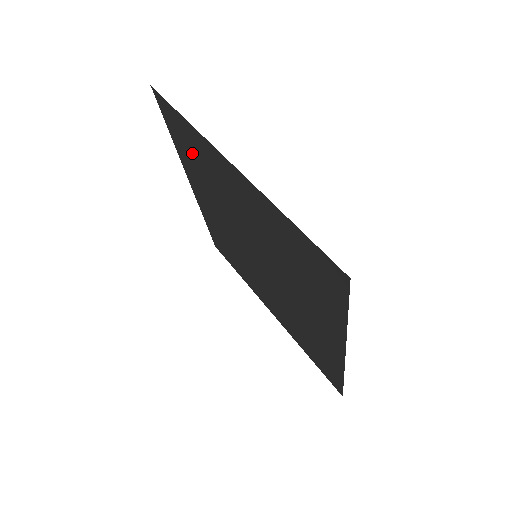
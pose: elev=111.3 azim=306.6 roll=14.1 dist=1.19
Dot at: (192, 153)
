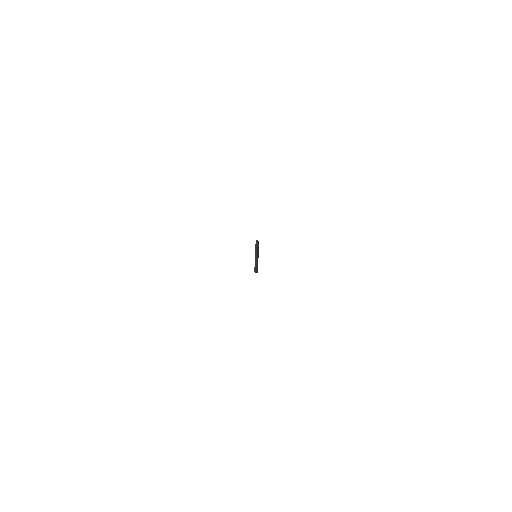
Dot at: occluded
